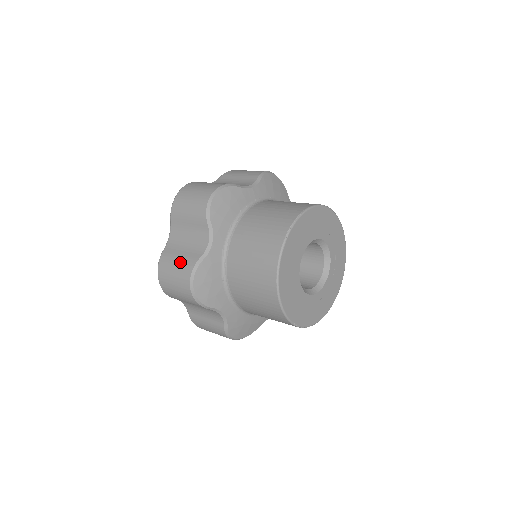
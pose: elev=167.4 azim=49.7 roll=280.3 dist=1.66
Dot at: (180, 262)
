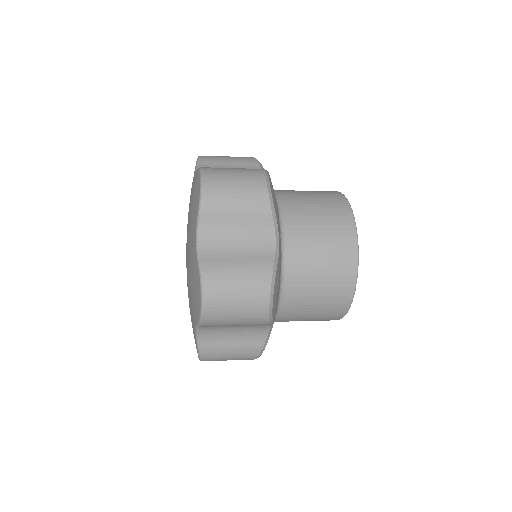
Dot at: (240, 168)
